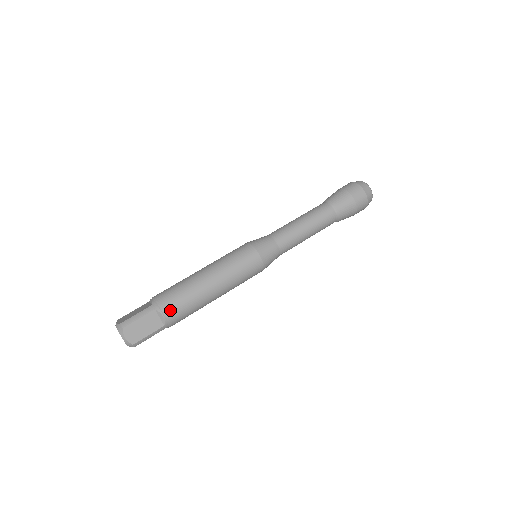
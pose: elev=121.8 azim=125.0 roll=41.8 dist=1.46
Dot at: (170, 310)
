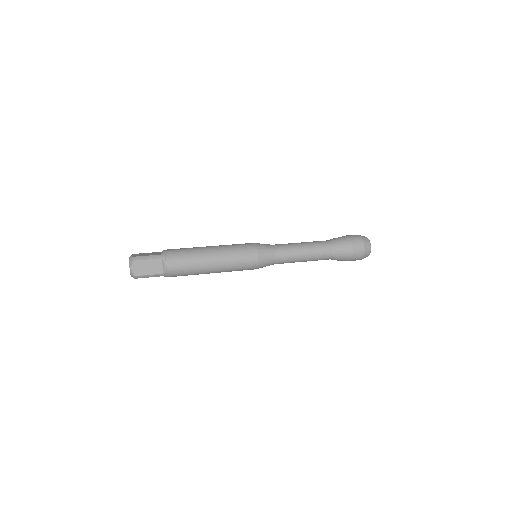
Dot at: (171, 249)
